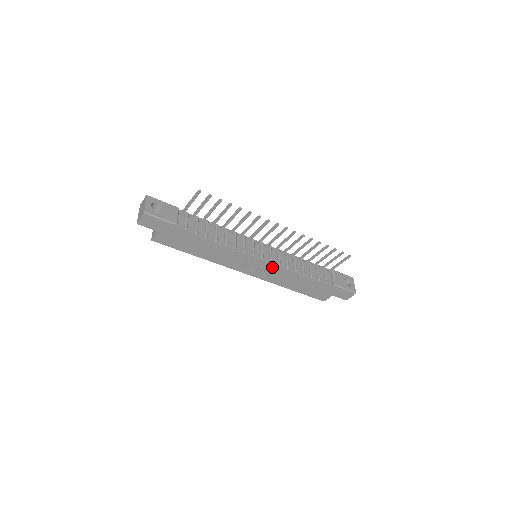
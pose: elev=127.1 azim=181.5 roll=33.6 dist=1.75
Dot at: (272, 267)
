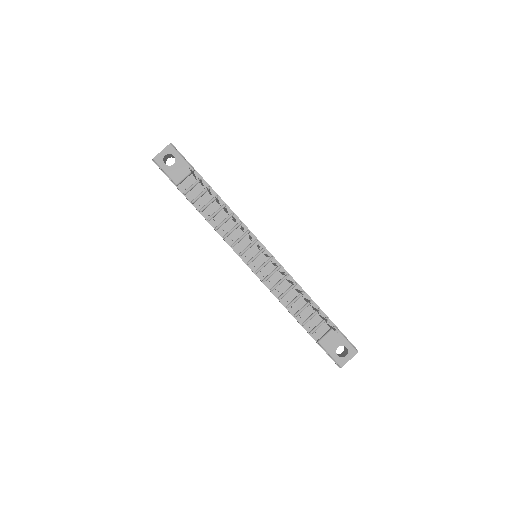
Dot at: (258, 277)
